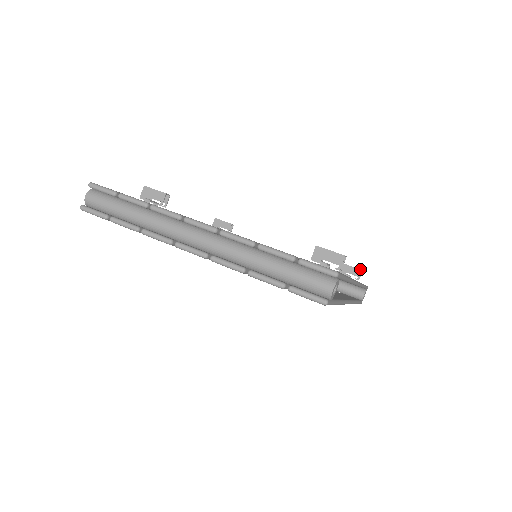
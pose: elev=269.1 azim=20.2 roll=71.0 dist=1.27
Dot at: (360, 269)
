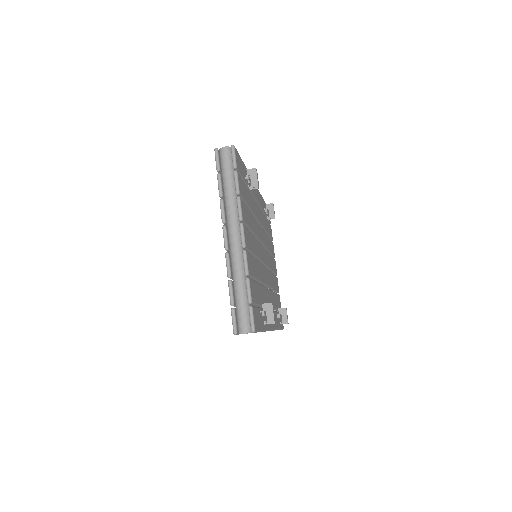
Dot at: occluded
